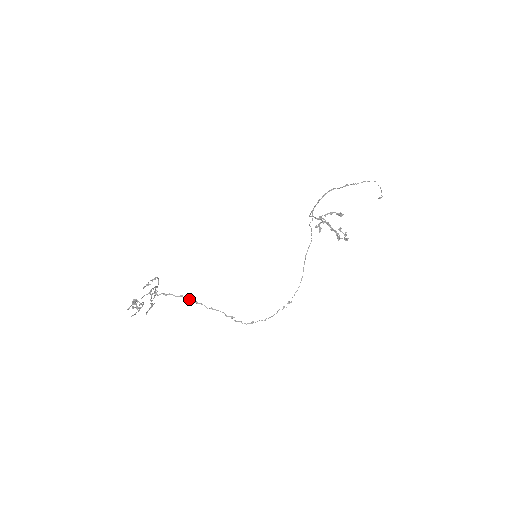
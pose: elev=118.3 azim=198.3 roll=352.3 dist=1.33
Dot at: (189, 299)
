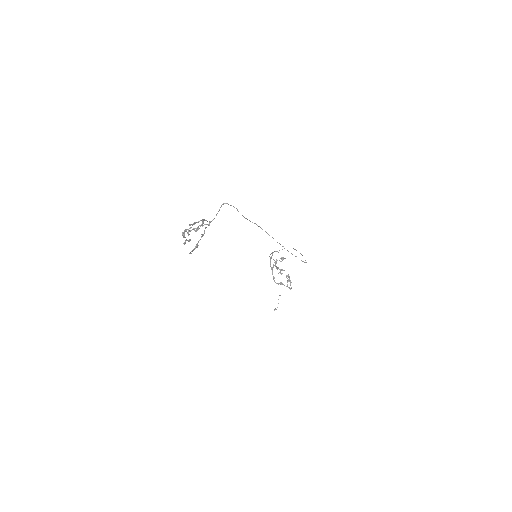
Dot at: occluded
